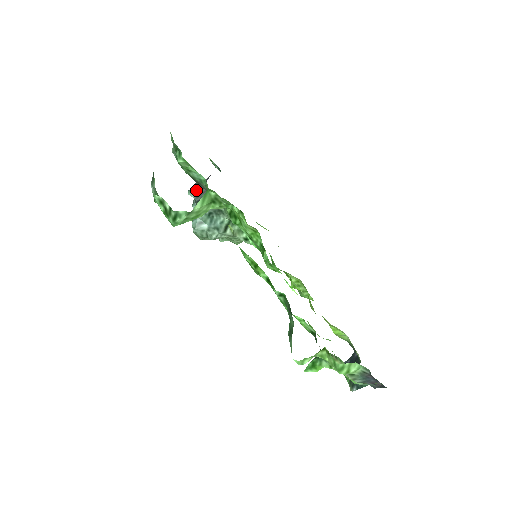
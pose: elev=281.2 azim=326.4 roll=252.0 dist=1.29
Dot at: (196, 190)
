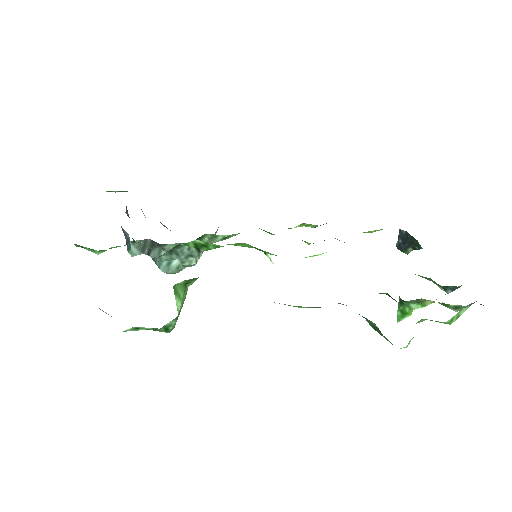
Dot at: (135, 247)
